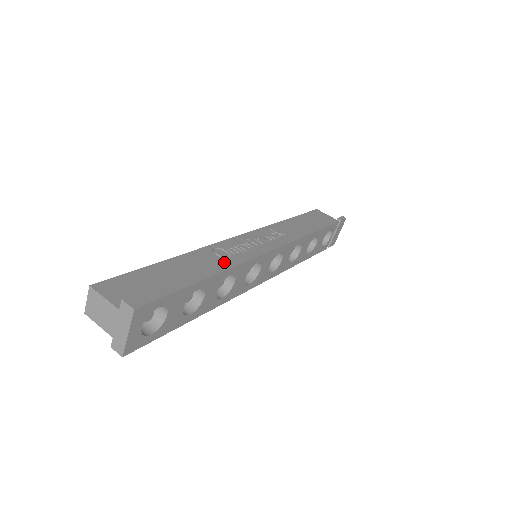
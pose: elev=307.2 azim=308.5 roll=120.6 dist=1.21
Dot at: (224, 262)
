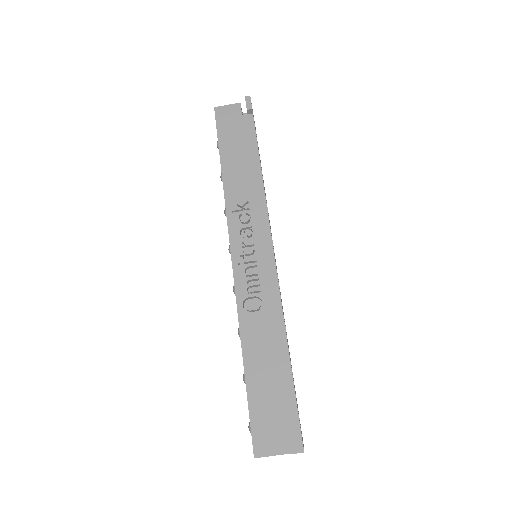
Dot at: (275, 325)
